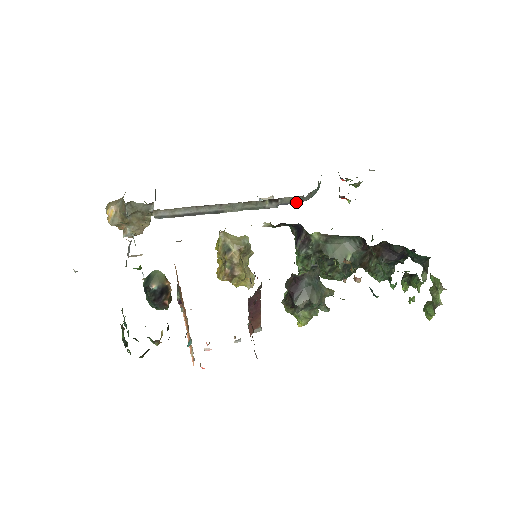
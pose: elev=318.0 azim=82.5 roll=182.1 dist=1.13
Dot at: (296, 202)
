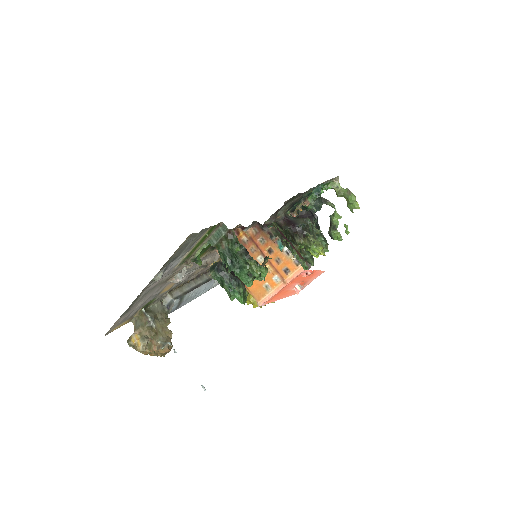
Dot at: occluded
